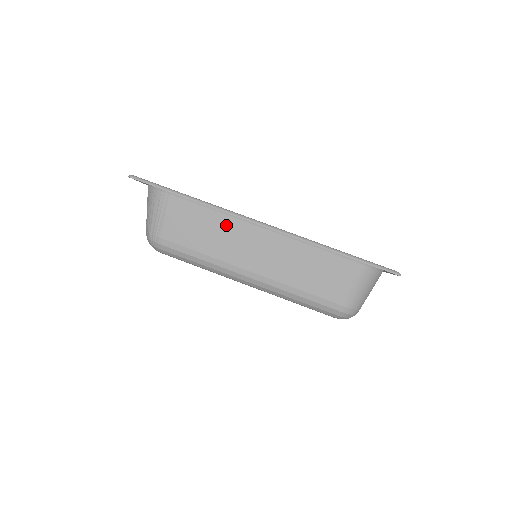
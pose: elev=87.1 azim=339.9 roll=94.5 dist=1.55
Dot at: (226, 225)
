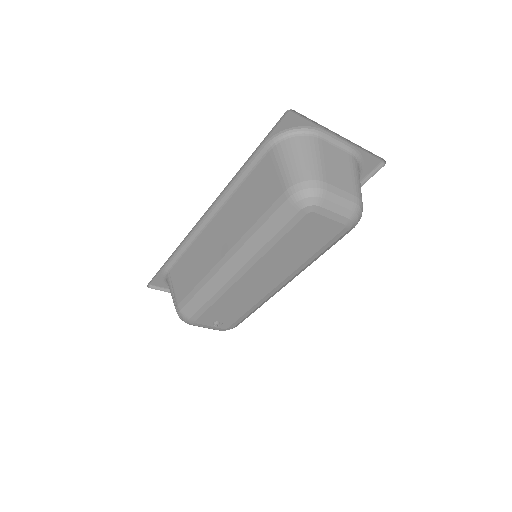
Dot at: (198, 247)
